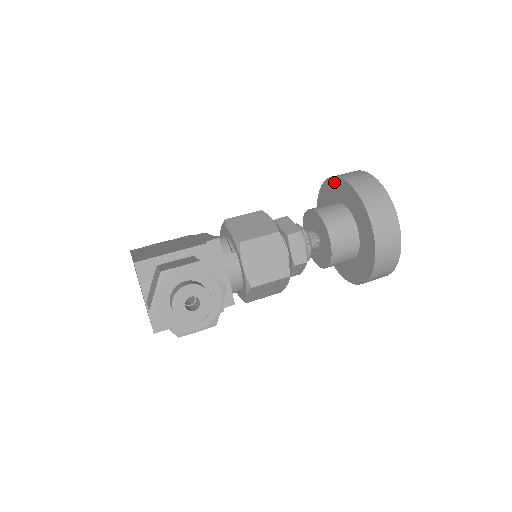
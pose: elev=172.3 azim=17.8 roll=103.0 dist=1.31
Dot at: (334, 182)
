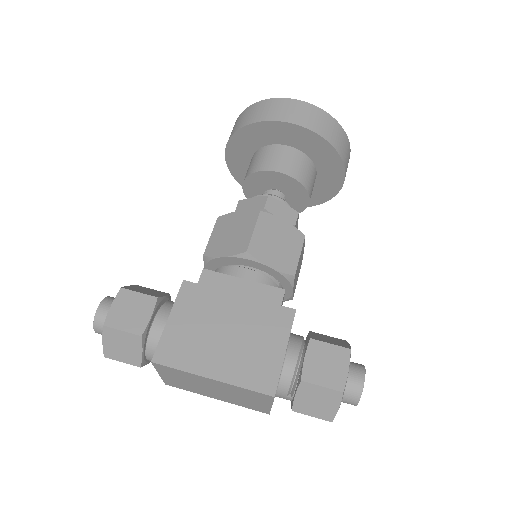
Dot at: (289, 128)
